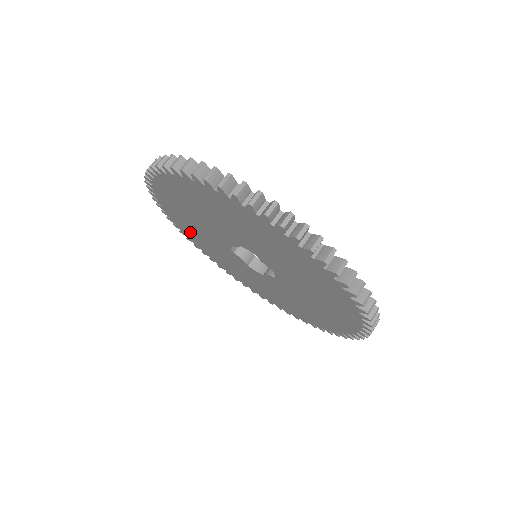
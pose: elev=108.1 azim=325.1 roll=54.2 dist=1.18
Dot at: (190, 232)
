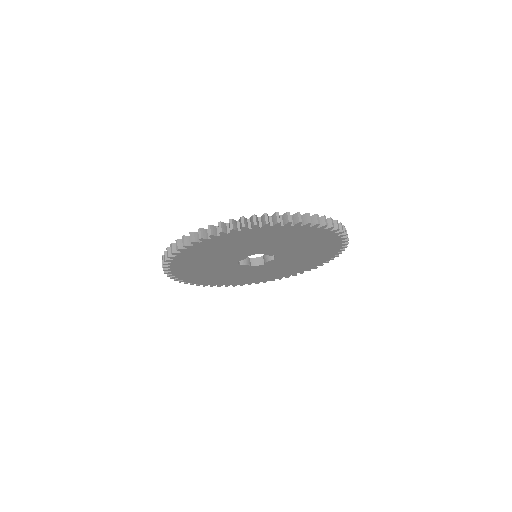
Dot at: (197, 277)
